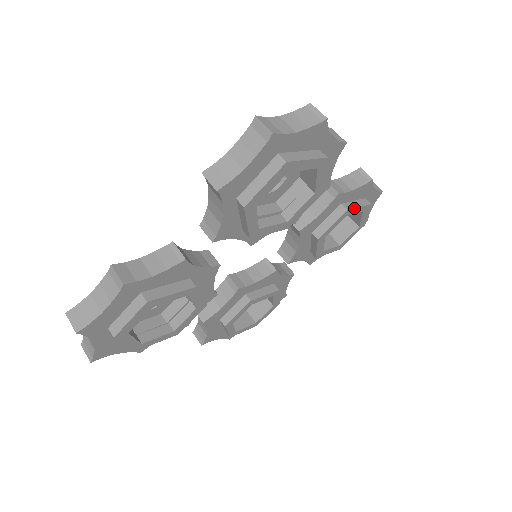
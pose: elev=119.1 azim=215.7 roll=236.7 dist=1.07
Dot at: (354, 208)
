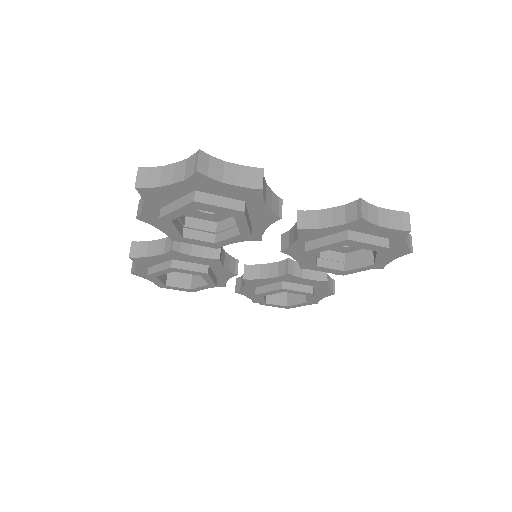
Dot at: occluded
